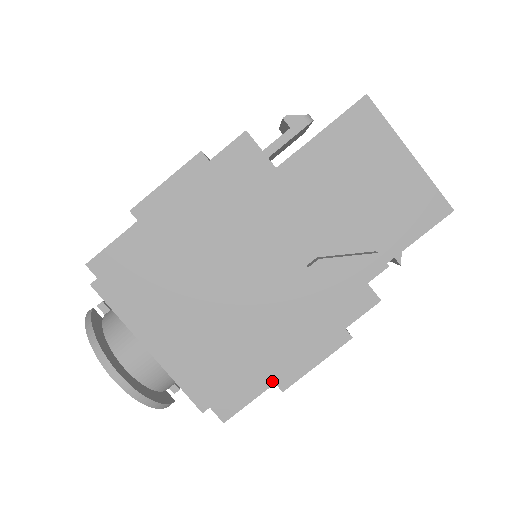
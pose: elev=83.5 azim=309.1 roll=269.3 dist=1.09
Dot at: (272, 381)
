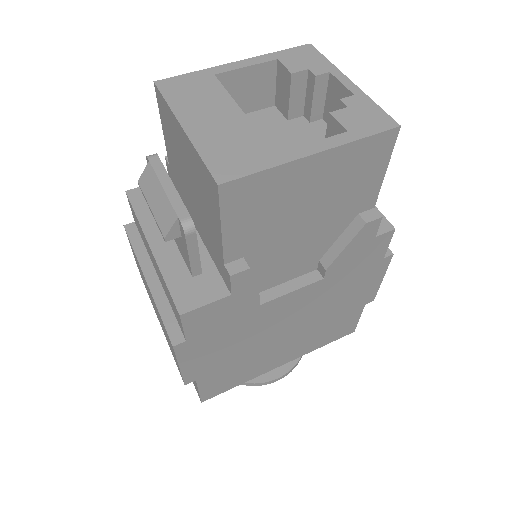
Dot at: (362, 306)
